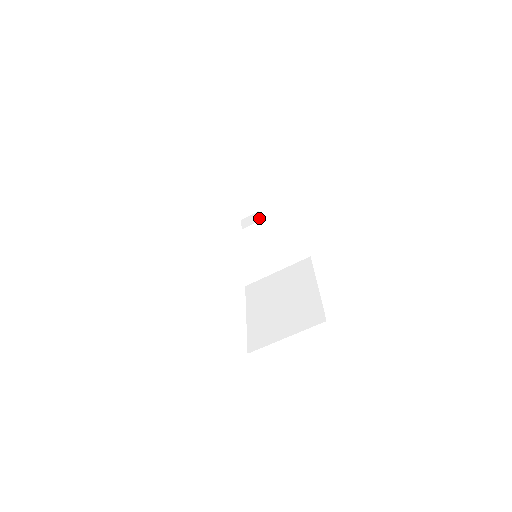
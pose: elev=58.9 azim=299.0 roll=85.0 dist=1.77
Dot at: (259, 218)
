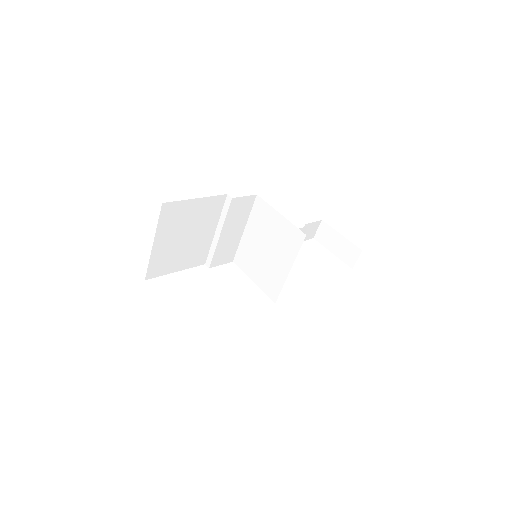
Dot at: occluded
